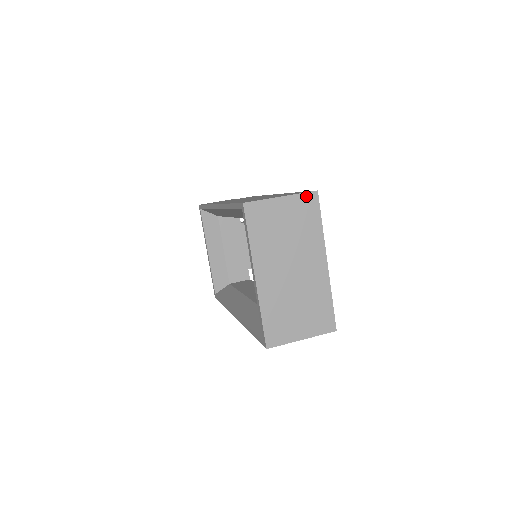
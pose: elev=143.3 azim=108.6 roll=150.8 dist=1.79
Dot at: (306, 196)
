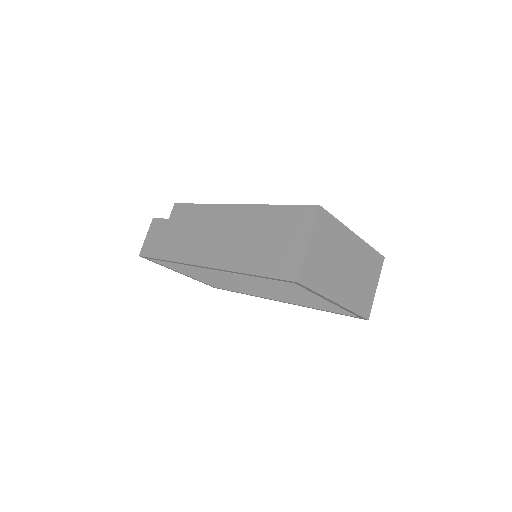
Dot at: (318, 219)
